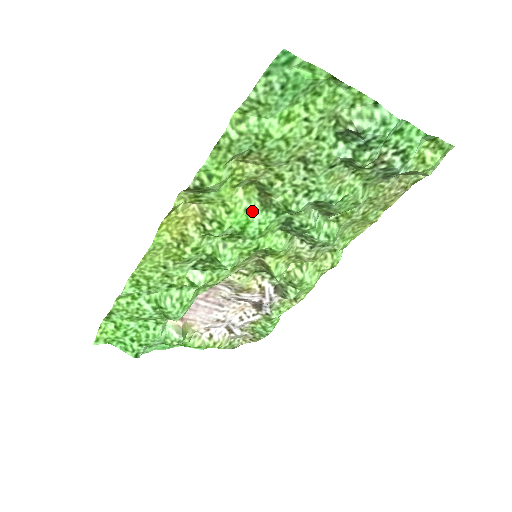
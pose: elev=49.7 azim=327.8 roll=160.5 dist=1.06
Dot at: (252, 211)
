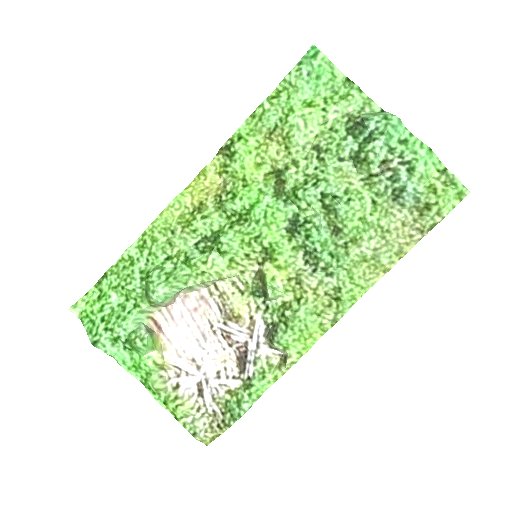
Dot at: (265, 193)
